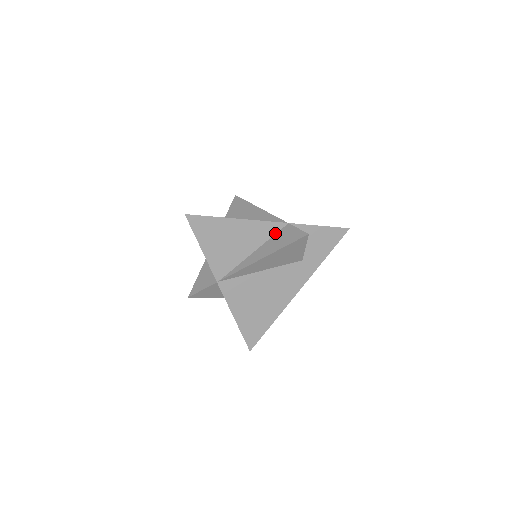
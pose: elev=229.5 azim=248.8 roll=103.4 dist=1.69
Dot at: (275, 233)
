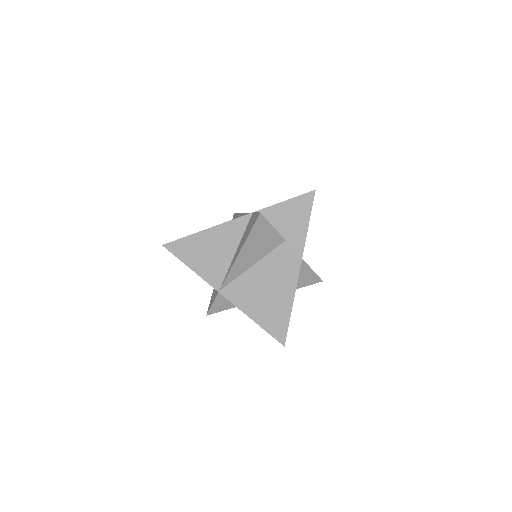
Dot at: (246, 227)
